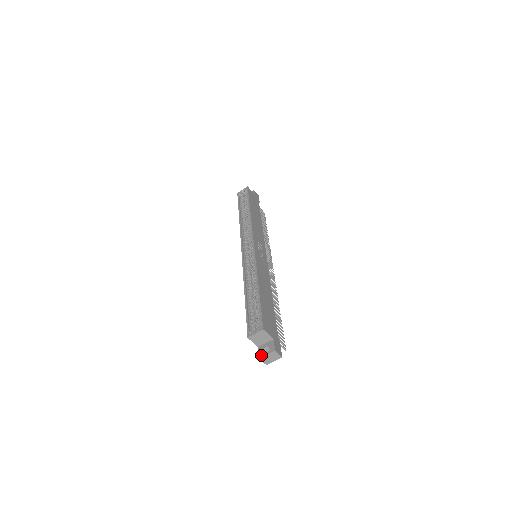
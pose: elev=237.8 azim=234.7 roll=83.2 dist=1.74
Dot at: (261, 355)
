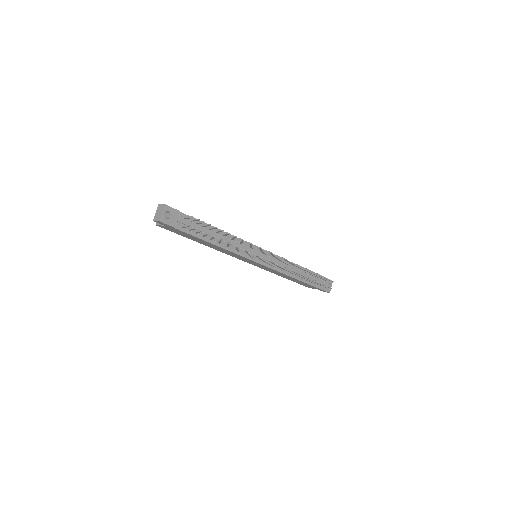
Dot at: occluded
